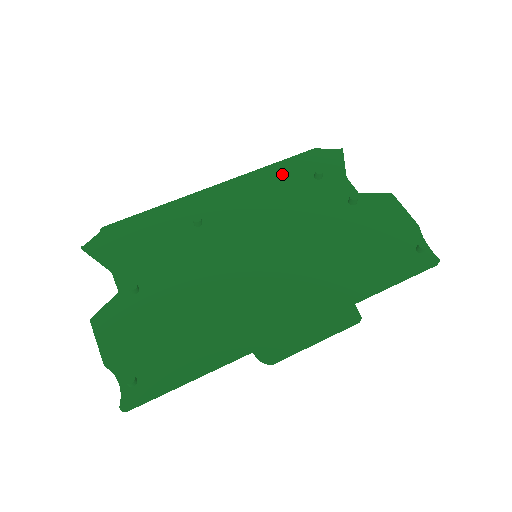
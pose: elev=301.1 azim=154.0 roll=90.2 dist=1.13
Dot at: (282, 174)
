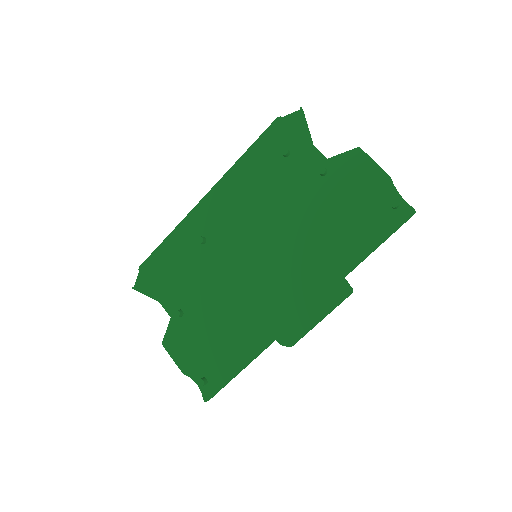
Dot at: (254, 163)
